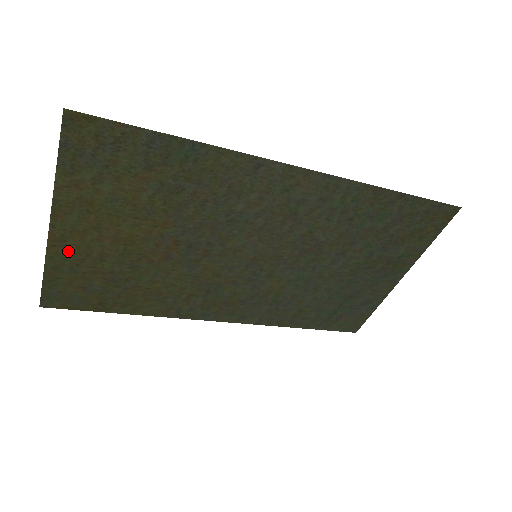
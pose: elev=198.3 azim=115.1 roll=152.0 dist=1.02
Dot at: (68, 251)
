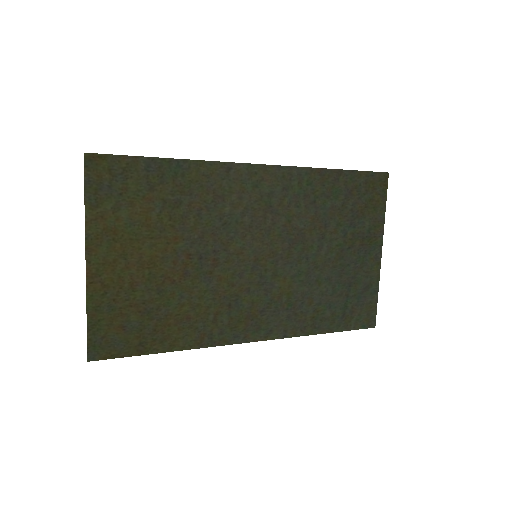
Dot at: (104, 286)
